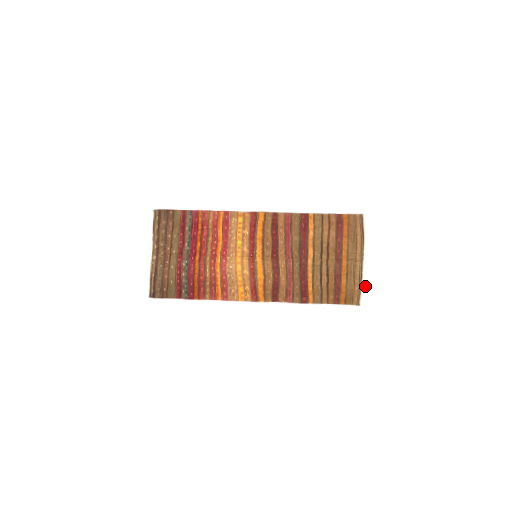
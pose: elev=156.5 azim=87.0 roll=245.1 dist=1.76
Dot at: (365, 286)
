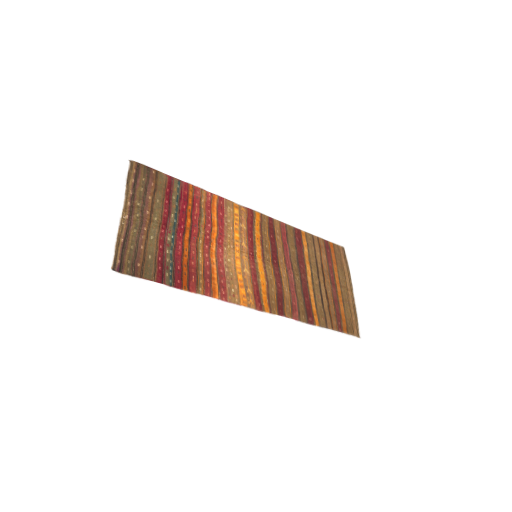
Dot at: (360, 318)
